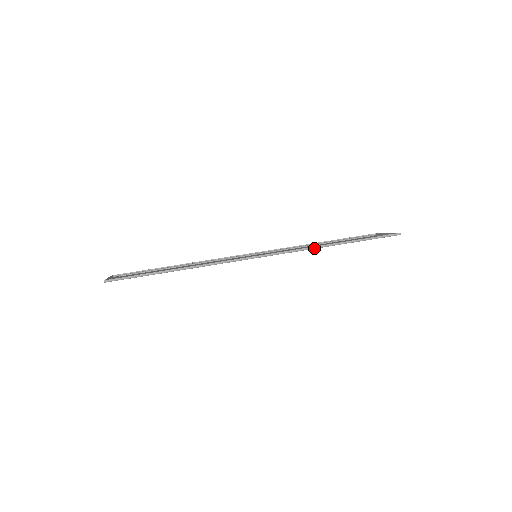
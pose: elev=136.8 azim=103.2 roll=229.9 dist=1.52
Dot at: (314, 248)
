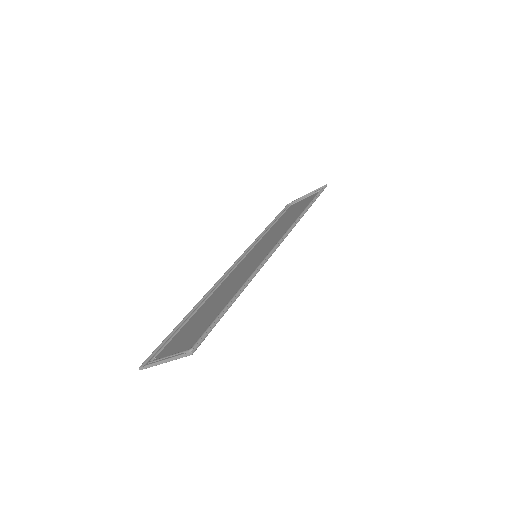
Dot at: occluded
